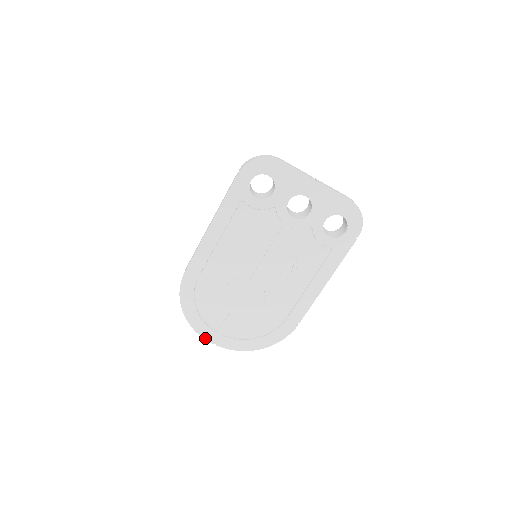
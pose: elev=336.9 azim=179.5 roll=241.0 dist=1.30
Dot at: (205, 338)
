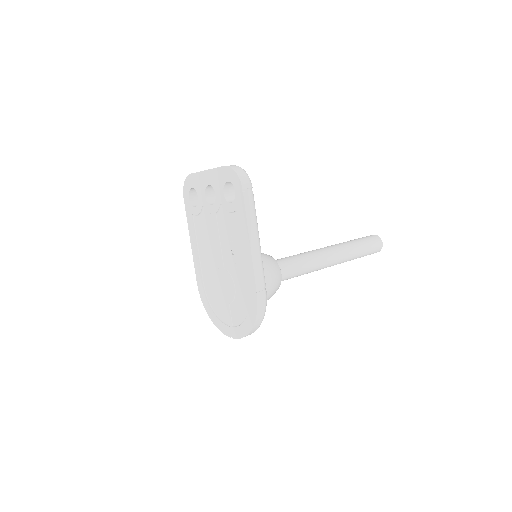
Dot at: (225, 334)
